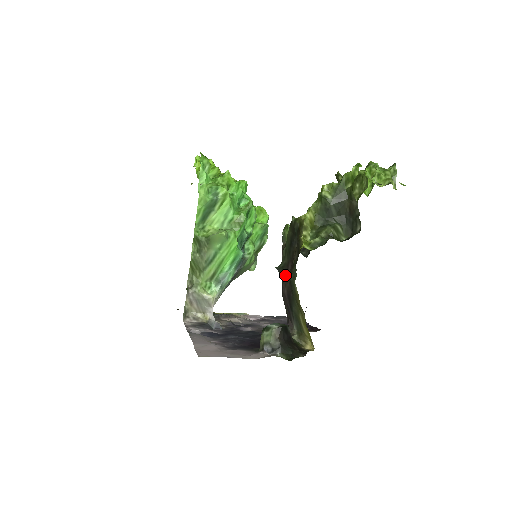
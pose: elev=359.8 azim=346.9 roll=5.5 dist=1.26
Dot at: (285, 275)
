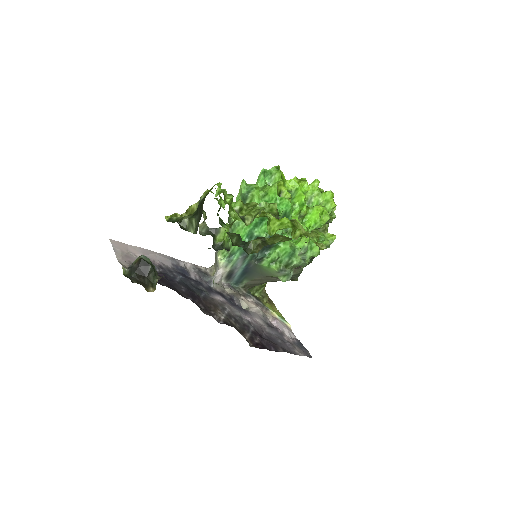
Dot at: occluded
